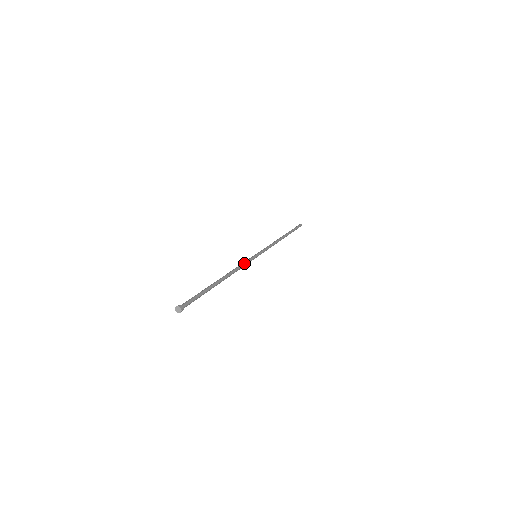
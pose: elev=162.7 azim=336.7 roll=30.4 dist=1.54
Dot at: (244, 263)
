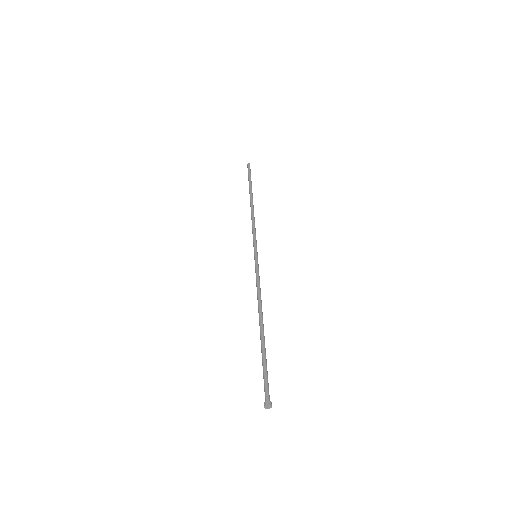
Dot at: (257, 280)
